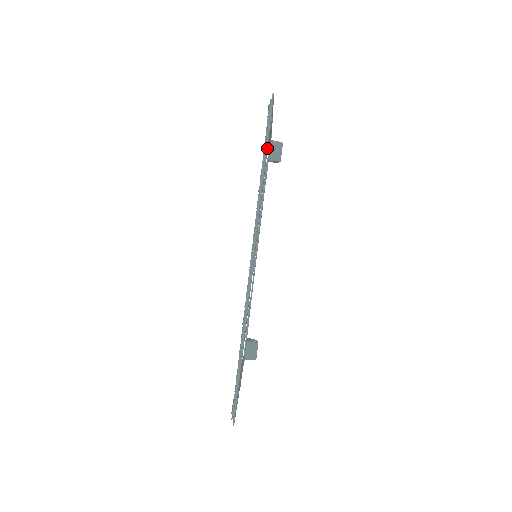
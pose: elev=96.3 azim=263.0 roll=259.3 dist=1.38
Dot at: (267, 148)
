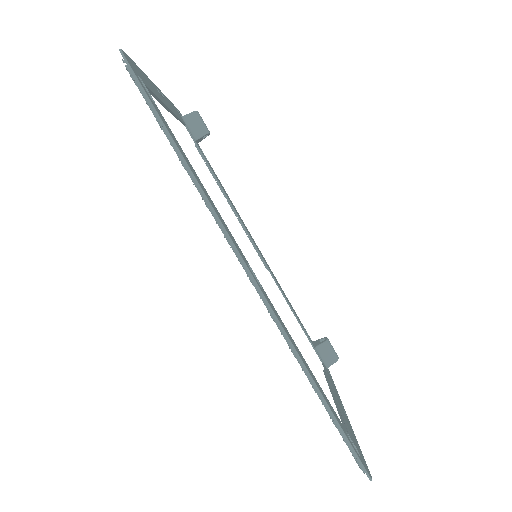
Dot at: (164, 124)
